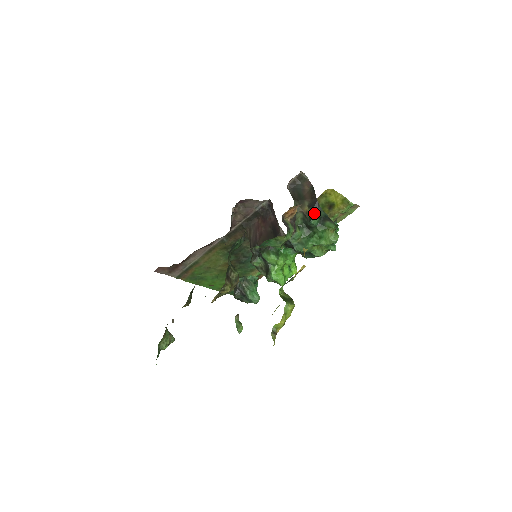
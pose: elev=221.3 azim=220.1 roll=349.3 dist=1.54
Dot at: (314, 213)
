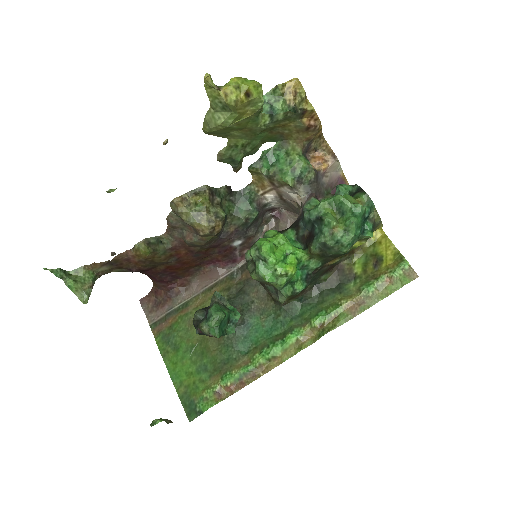
Dot at: (345, 184)
